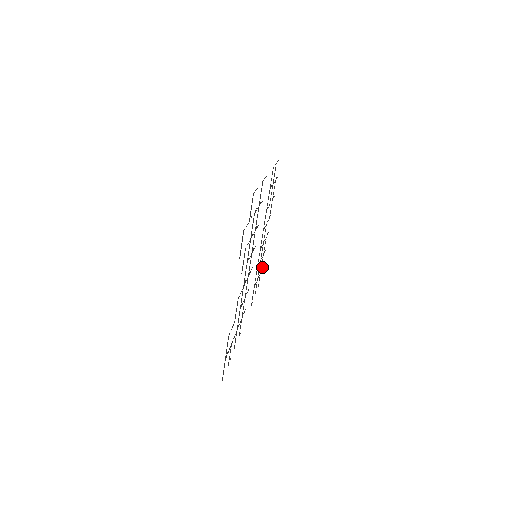
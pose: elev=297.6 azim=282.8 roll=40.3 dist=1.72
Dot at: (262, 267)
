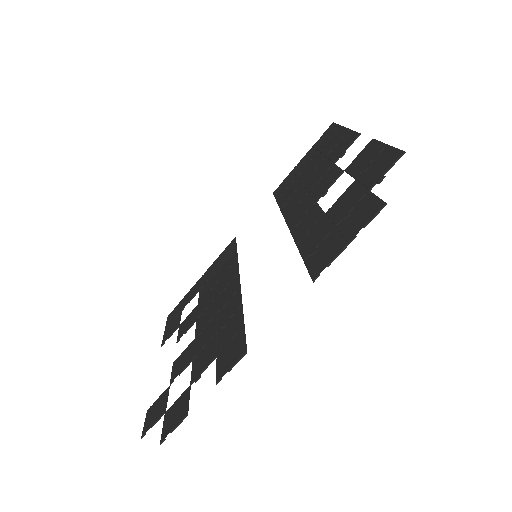
Dot at: (334, 133)
